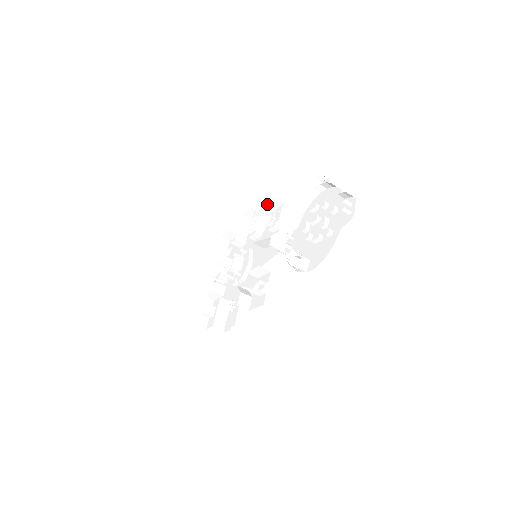
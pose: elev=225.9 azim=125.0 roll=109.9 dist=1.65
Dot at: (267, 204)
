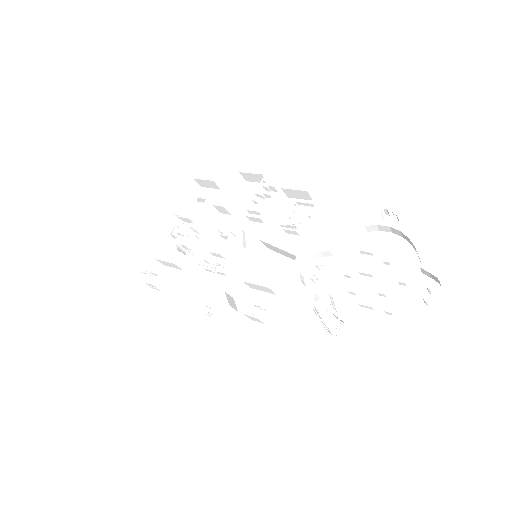
Dot at: (291, 190)
